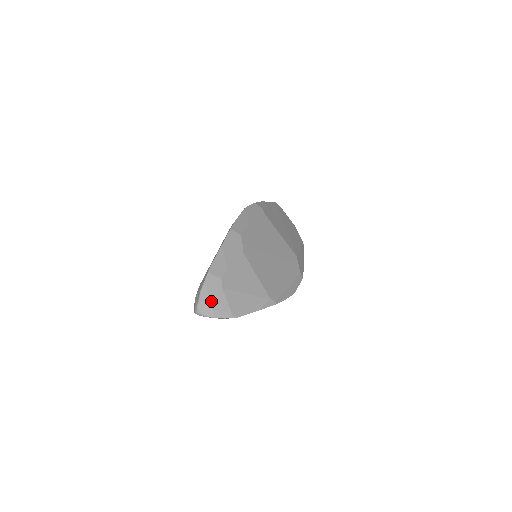
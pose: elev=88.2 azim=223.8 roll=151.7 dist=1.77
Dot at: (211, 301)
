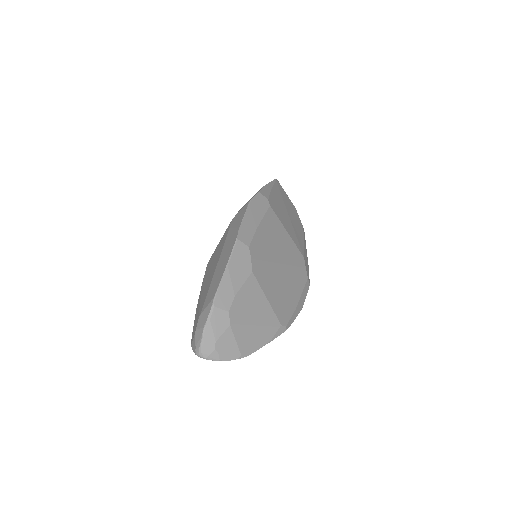
Dot at: (217, 342)
